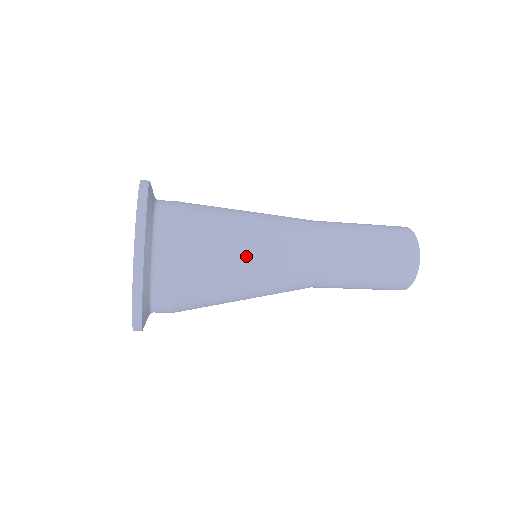
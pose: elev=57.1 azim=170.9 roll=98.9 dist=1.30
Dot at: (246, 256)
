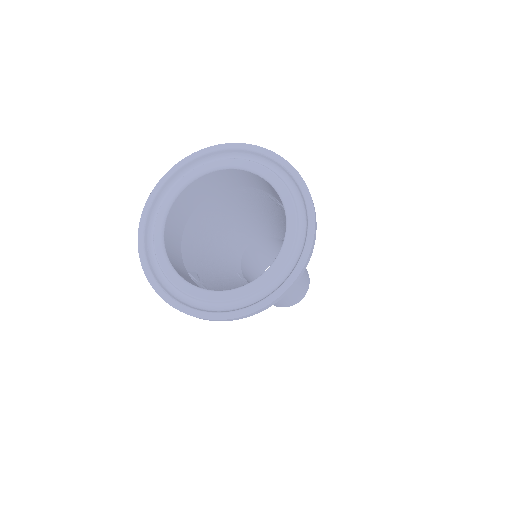
Dot at: occluded
